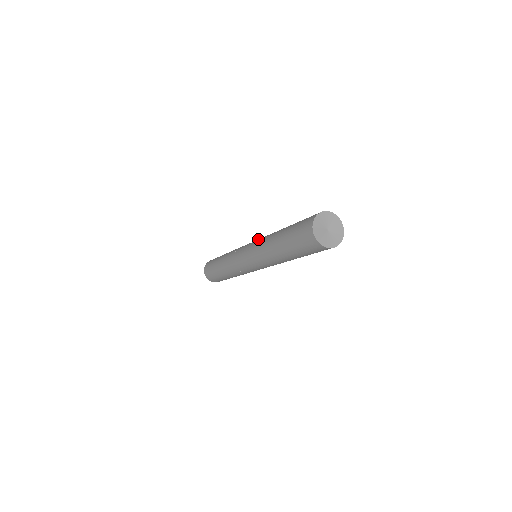
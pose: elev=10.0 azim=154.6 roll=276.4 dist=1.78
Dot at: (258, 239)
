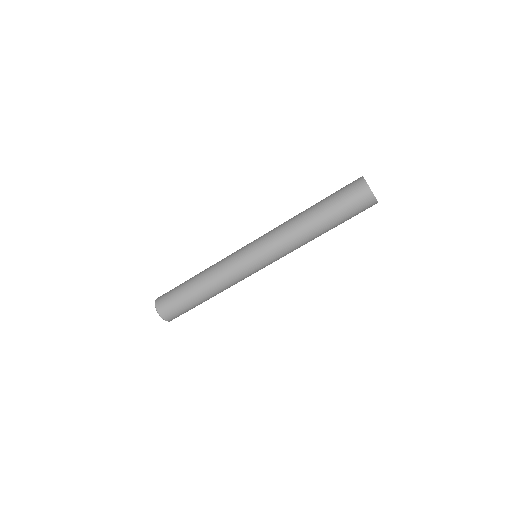
Dot at: occluded
